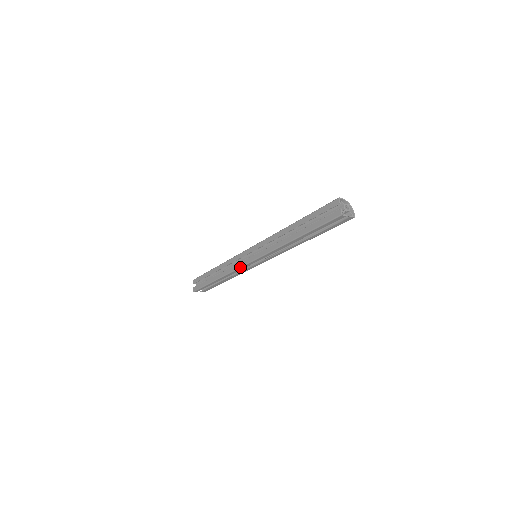
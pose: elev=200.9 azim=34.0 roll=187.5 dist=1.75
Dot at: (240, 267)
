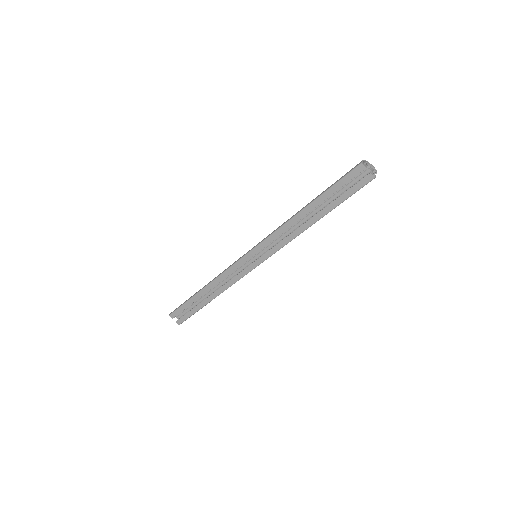
Dot at: occluded
